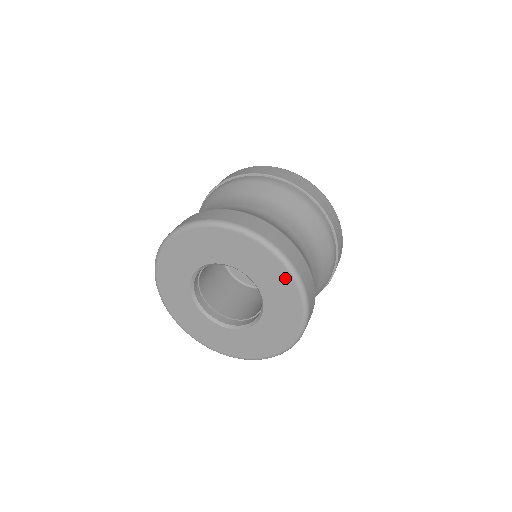
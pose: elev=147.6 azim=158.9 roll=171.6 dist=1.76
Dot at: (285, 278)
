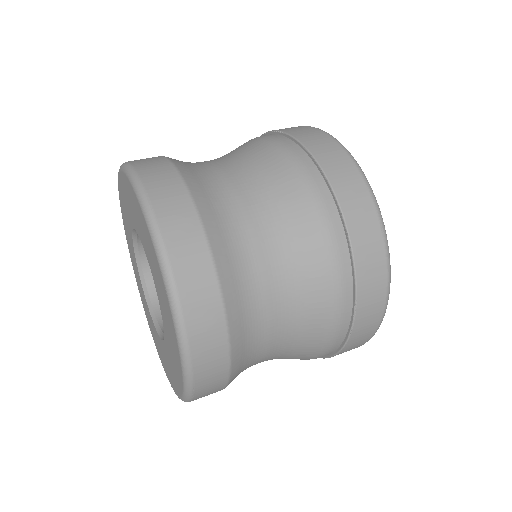
Dot at: (179, 370)
